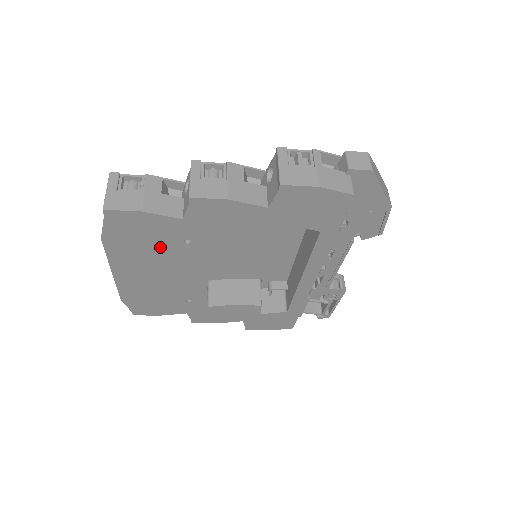
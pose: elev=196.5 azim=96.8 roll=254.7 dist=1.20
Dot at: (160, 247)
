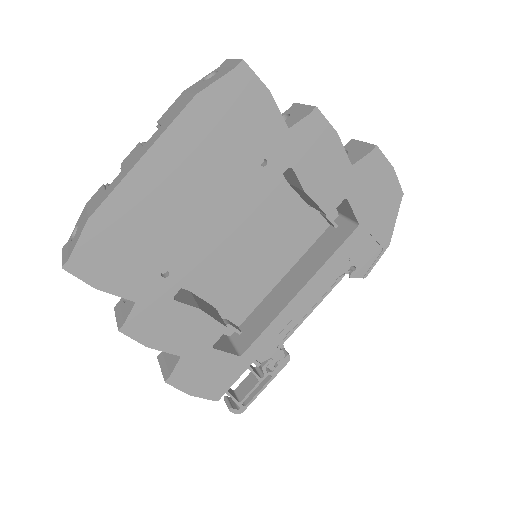
Dot at: (234, 152)
